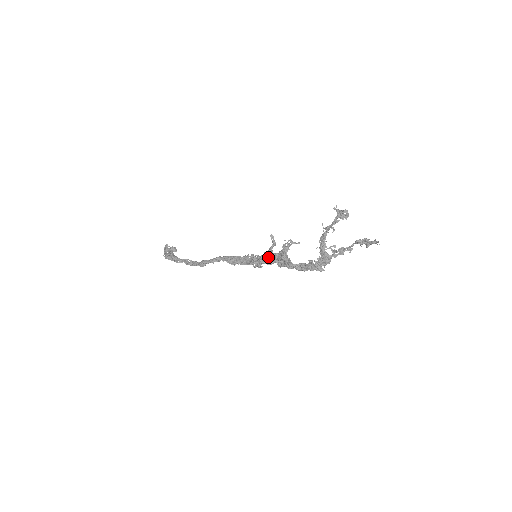
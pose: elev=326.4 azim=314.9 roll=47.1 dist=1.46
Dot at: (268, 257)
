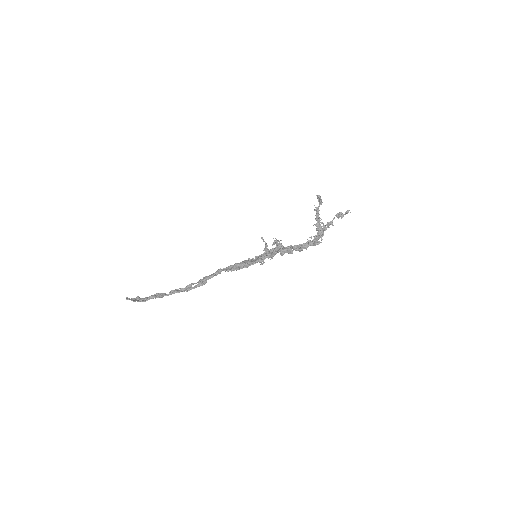
Dot at: (269, 252)
